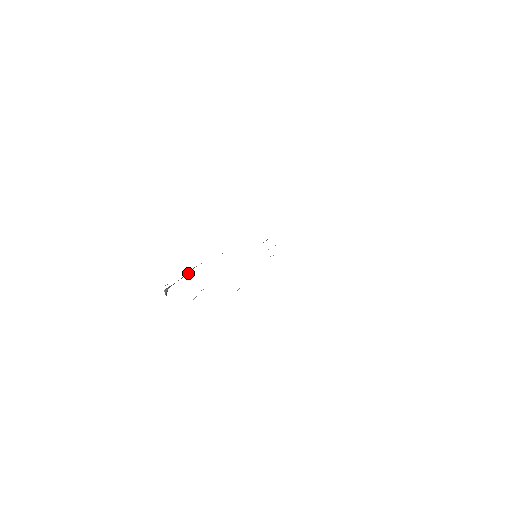
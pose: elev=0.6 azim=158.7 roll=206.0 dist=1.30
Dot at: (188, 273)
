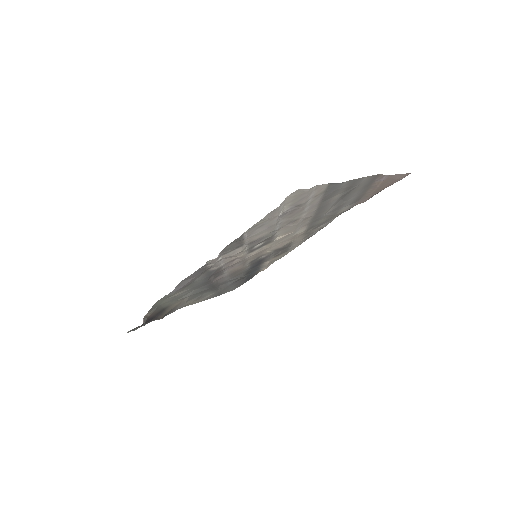
Dot at: (161, 317)
